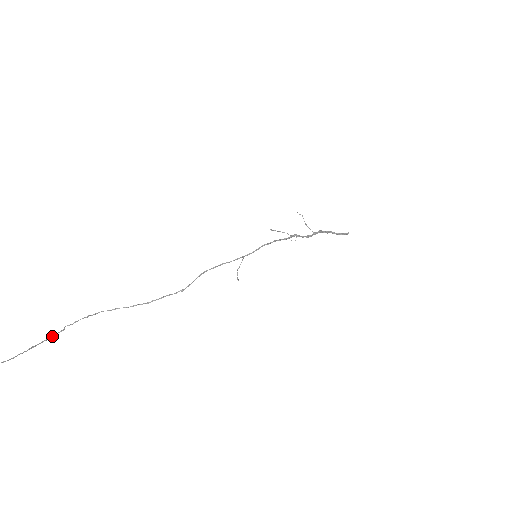
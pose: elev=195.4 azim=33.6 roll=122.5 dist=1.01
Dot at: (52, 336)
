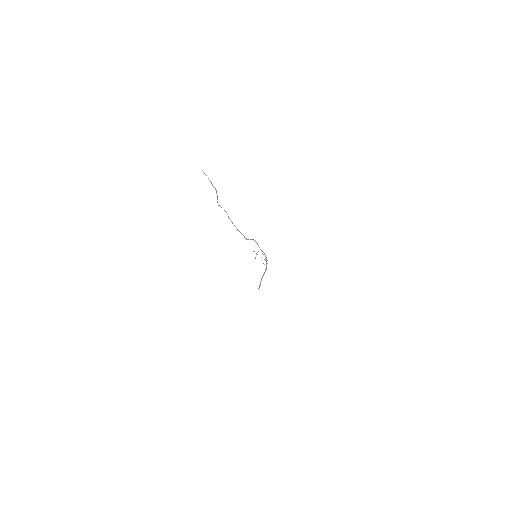
Dot at: occluded
